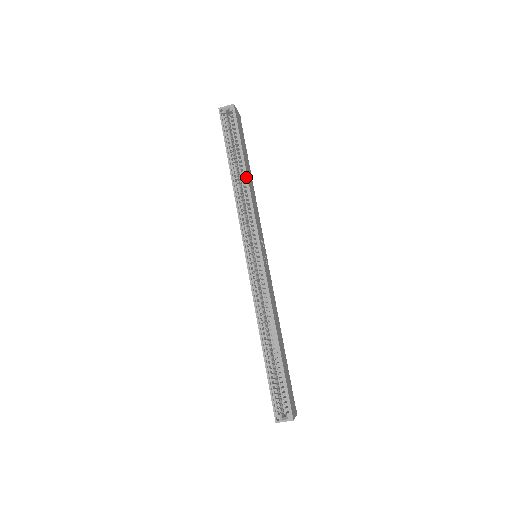
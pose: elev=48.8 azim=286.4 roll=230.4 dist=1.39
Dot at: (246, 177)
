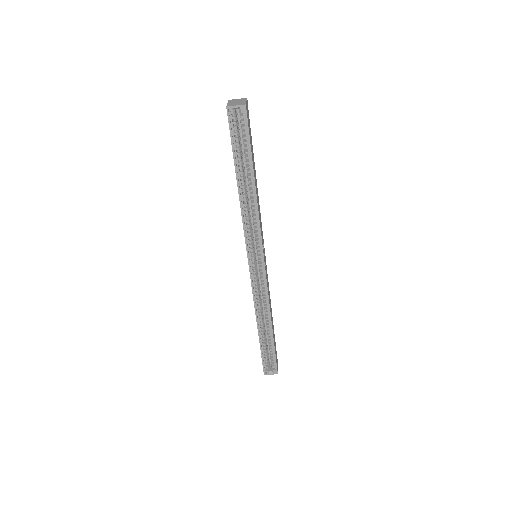
Dot at: (255, 193)
